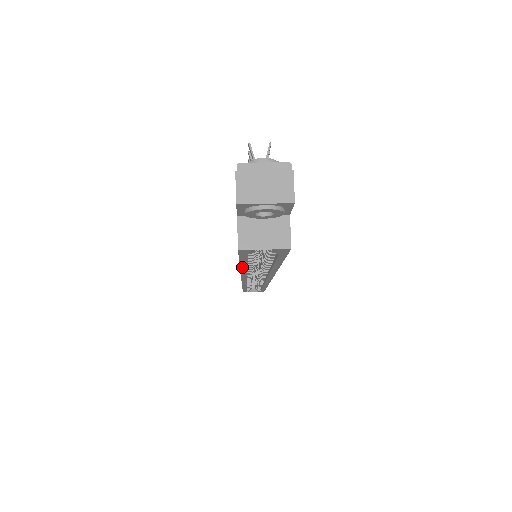
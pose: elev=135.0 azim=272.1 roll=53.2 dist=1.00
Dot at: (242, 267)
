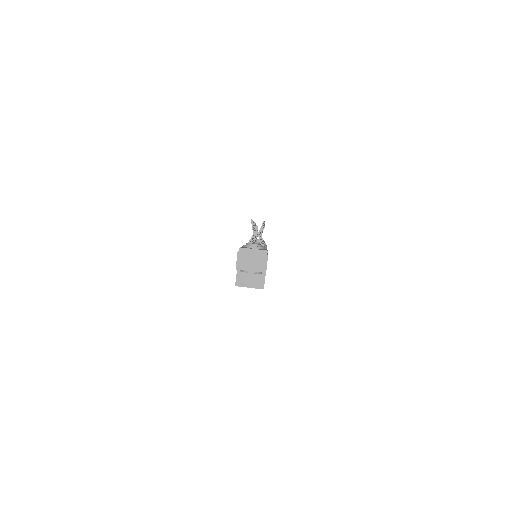
Dot at: occluded
